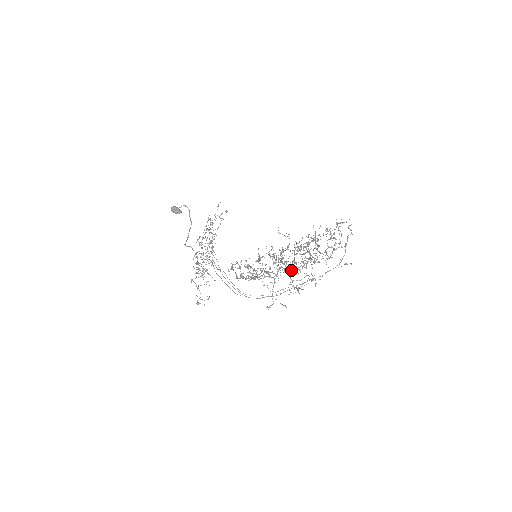
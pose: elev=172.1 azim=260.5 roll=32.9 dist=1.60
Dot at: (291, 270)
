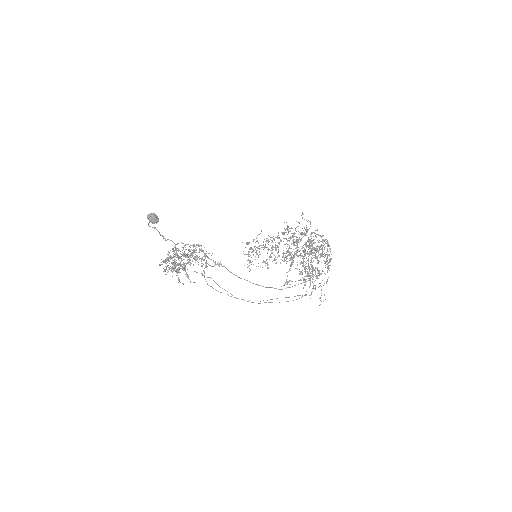
Dot at: (301, 262)
